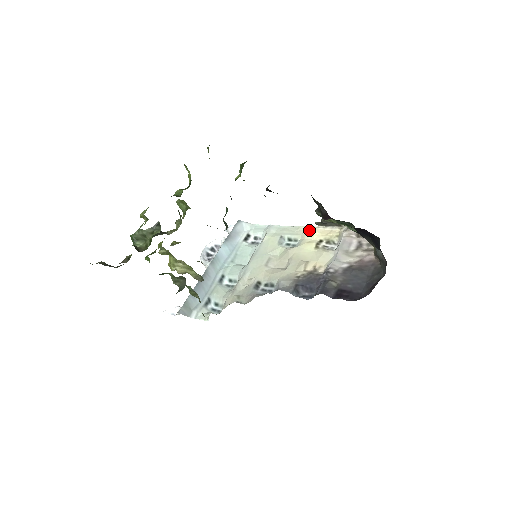
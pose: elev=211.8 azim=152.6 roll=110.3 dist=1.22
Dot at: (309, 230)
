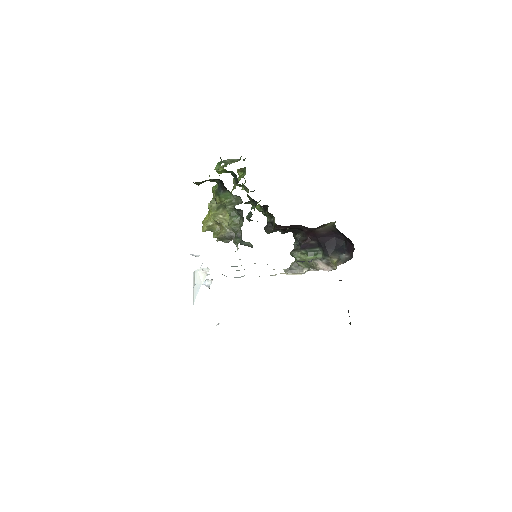
Dot at: (280, 273)
